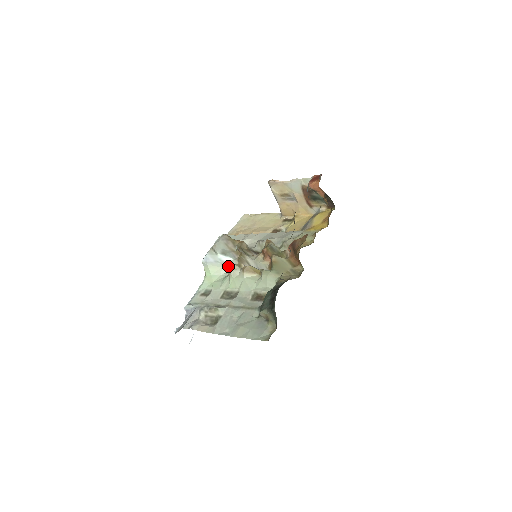
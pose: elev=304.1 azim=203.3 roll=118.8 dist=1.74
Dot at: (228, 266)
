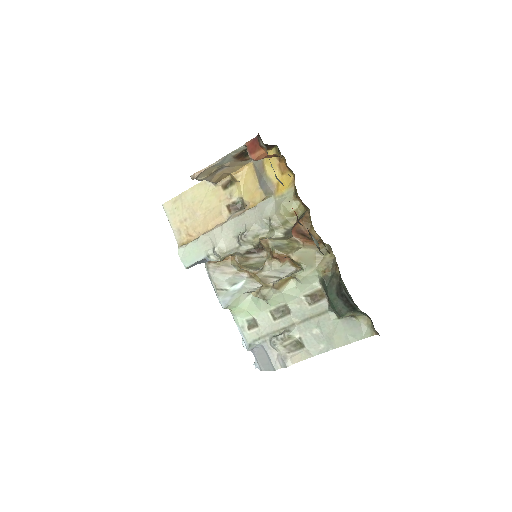
Dot at: (254, 293)
